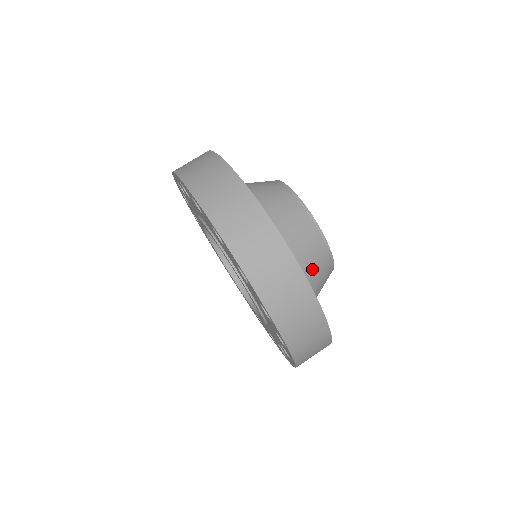
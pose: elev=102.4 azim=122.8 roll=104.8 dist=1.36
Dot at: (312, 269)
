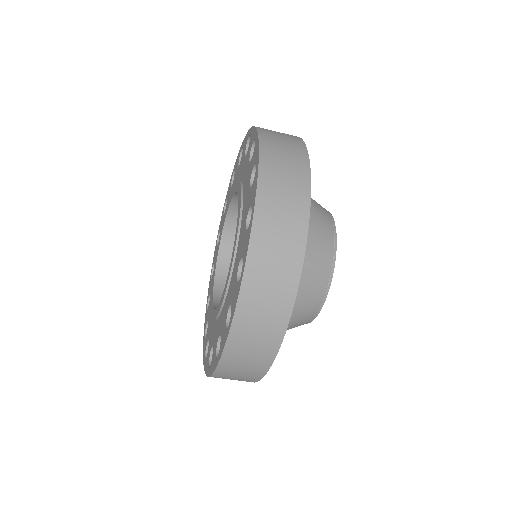
Dot at: (295, 311)
